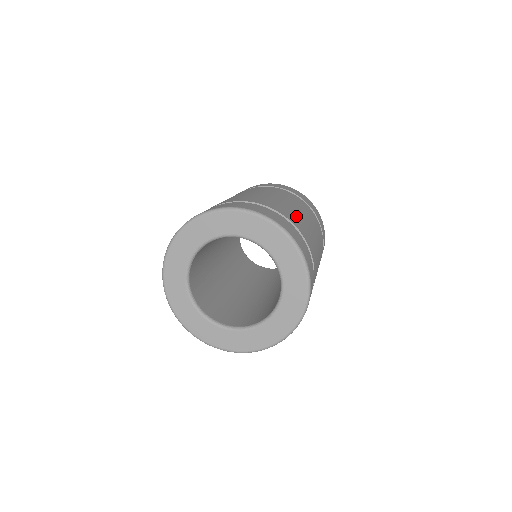
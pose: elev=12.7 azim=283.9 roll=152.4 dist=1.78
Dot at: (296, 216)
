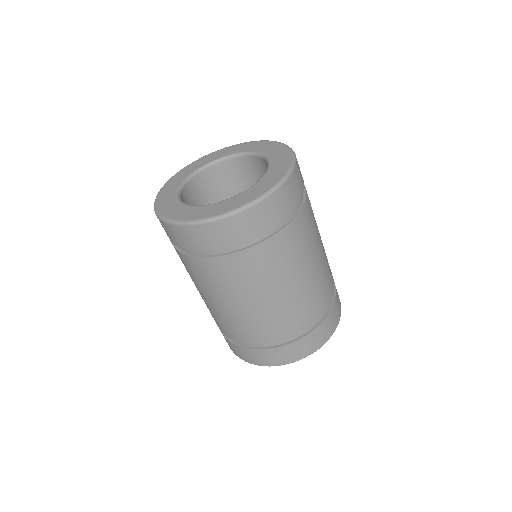
Dot at: occluded
